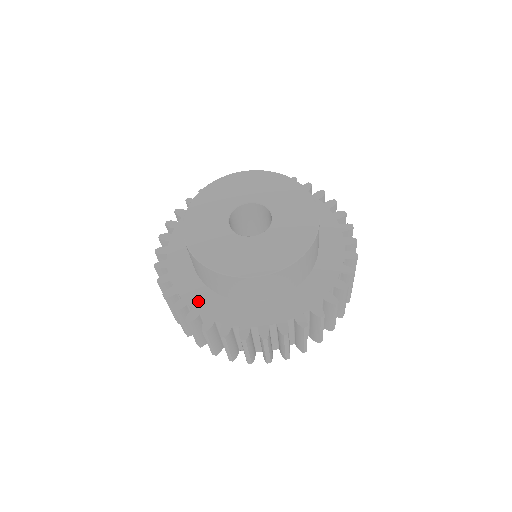
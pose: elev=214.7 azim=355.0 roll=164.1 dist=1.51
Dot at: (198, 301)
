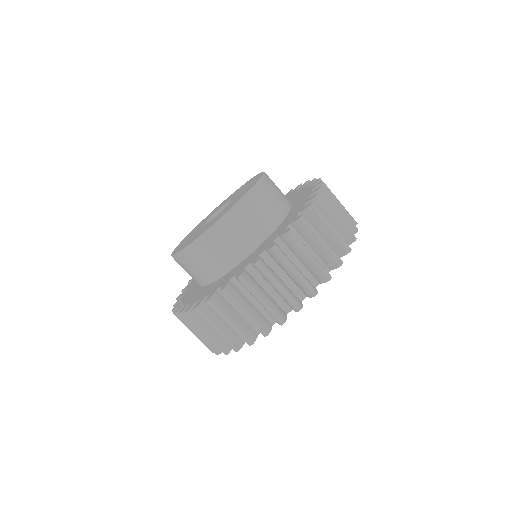
Dot at: (188, 298)
